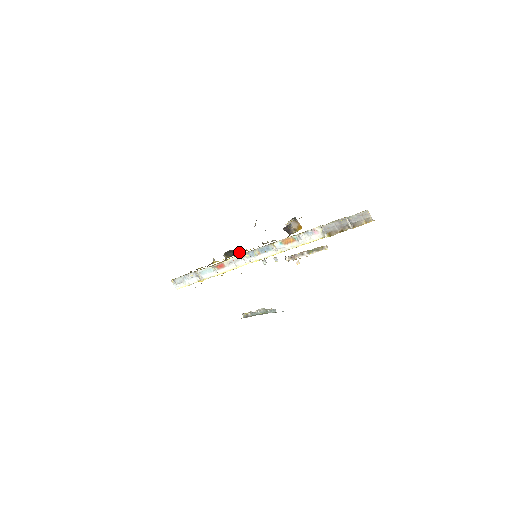
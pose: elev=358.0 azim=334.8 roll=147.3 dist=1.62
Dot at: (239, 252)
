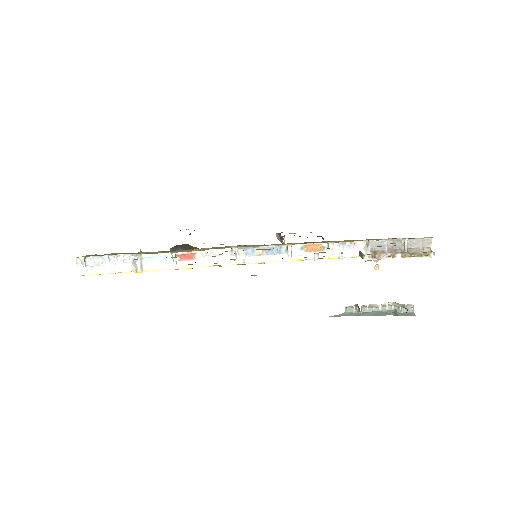
Dot at: occluded
